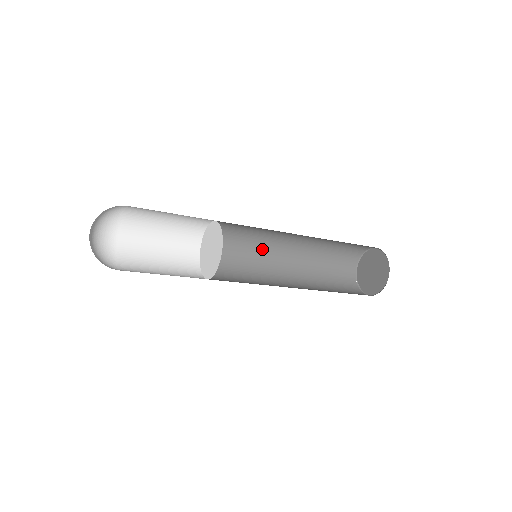
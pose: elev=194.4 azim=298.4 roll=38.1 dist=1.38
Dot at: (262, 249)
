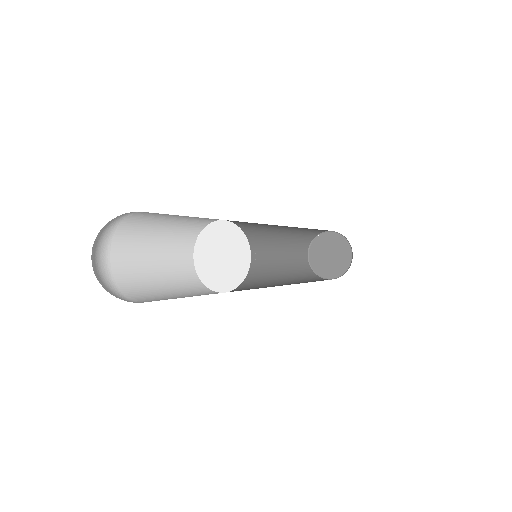
Dot at: occluded
